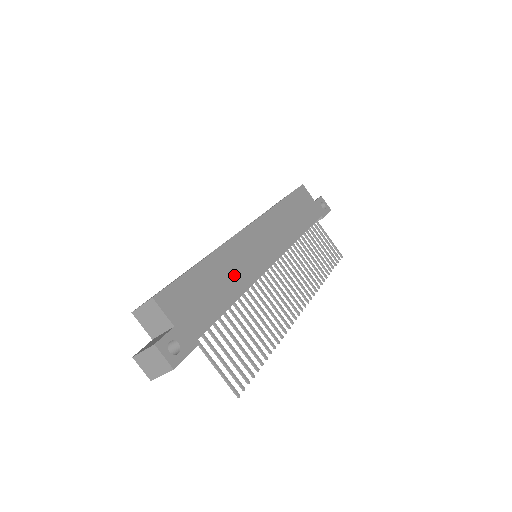
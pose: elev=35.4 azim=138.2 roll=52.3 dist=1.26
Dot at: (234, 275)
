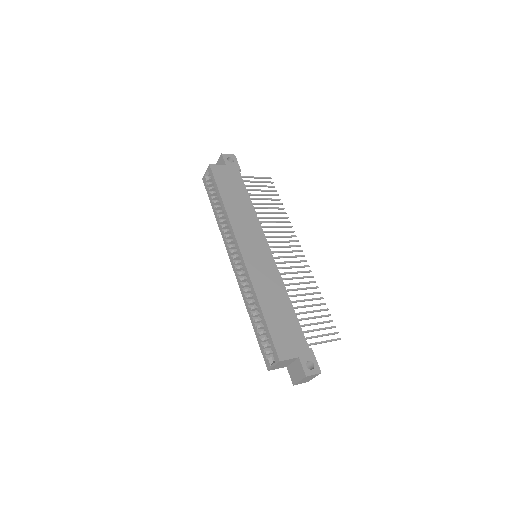
Dot at: (274, 291)
